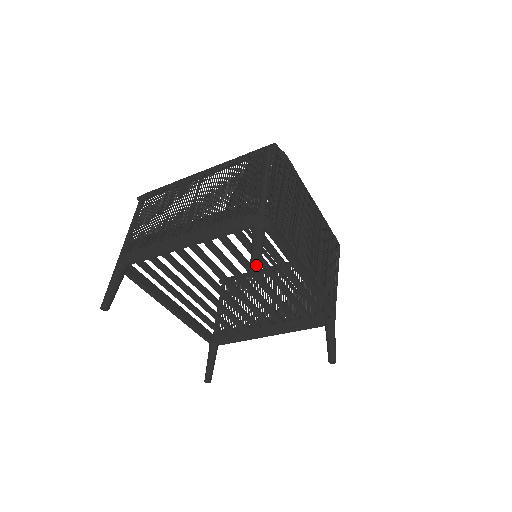
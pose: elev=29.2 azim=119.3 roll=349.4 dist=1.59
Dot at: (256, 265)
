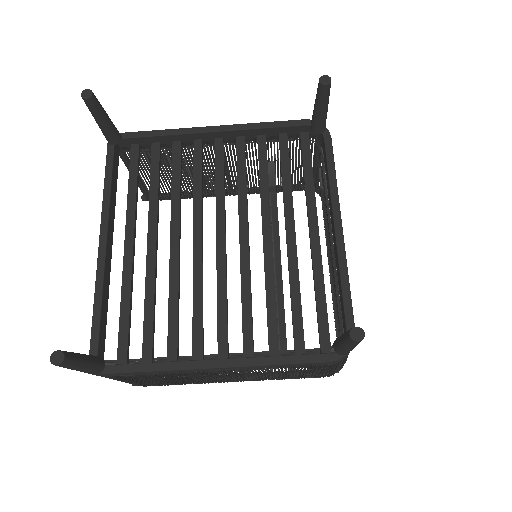
Dot at: occluded
